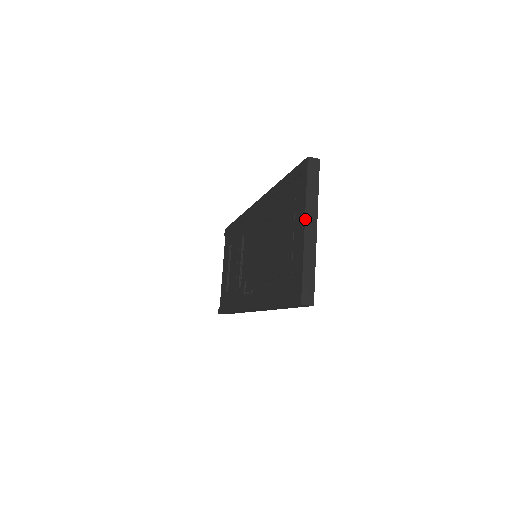
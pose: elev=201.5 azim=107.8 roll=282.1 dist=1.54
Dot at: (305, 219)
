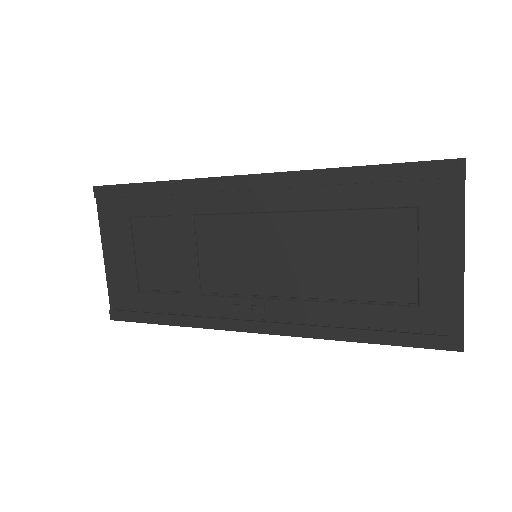
Dot at: occluded
